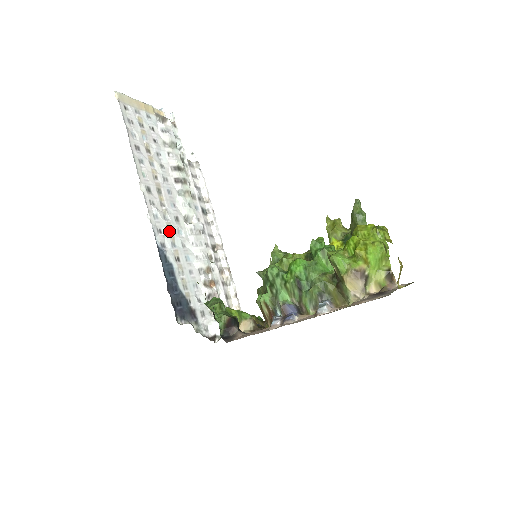
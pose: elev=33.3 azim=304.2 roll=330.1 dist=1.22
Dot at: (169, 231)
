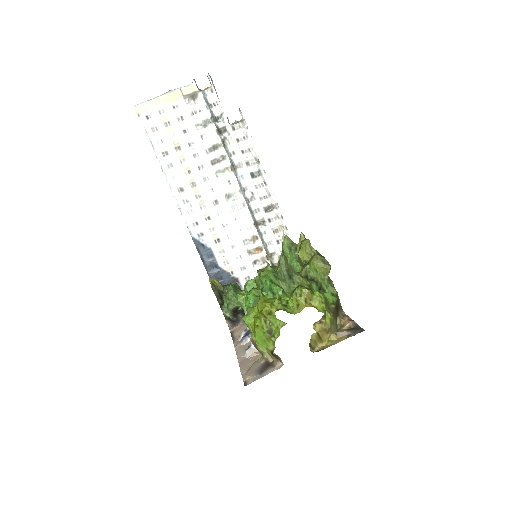
Dot at: (207, 218)
